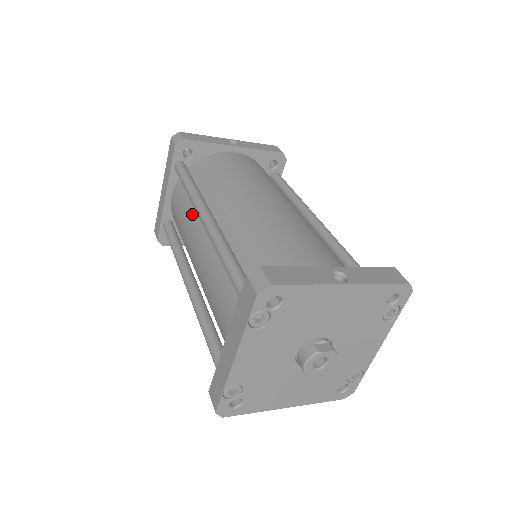
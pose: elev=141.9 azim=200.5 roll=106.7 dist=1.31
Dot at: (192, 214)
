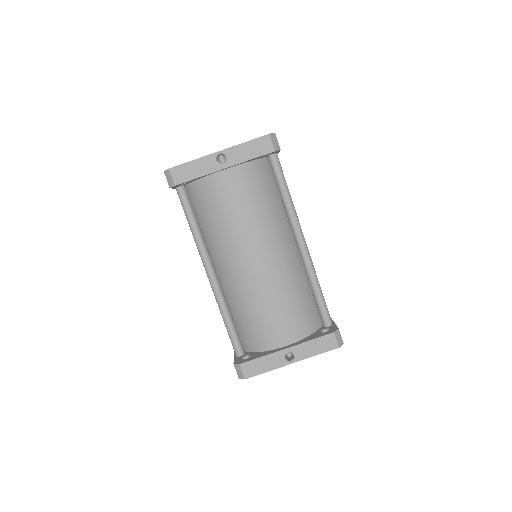
Dot at: occluded
